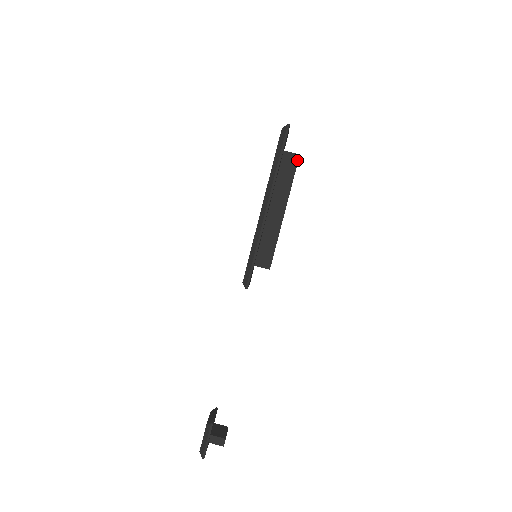
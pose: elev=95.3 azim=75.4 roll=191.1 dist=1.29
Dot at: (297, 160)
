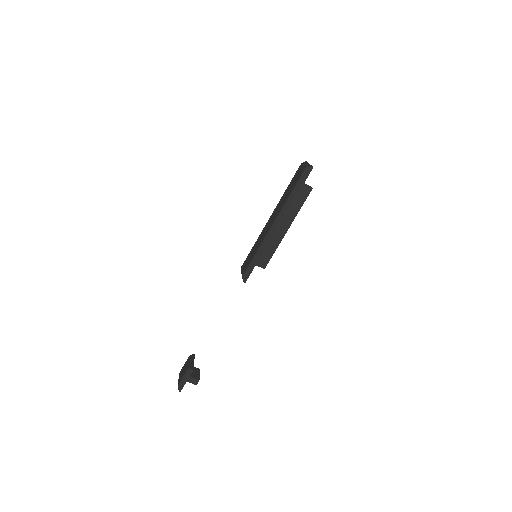
Dot at: (309, 192)
